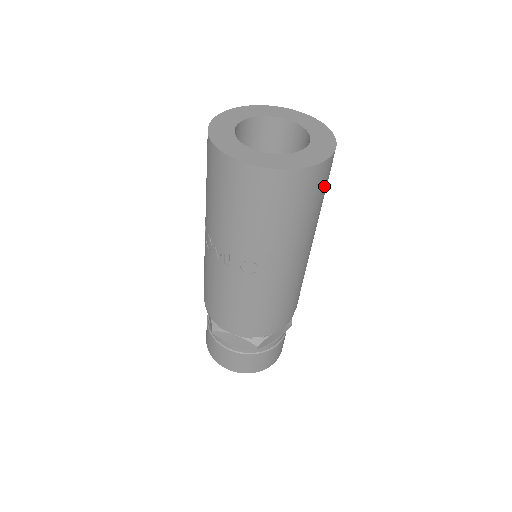
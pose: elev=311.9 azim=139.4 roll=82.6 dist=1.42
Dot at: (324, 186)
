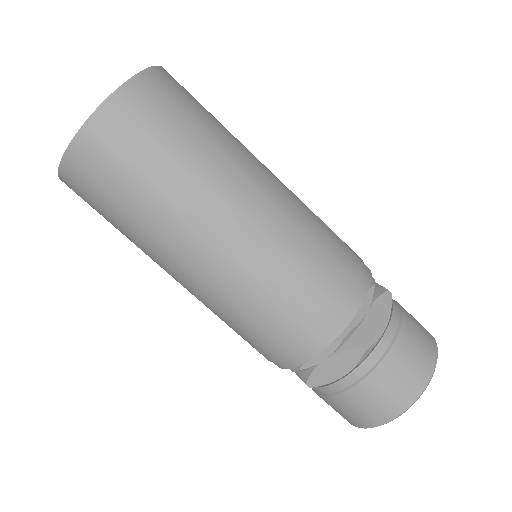
Dot at: (128, 152)
